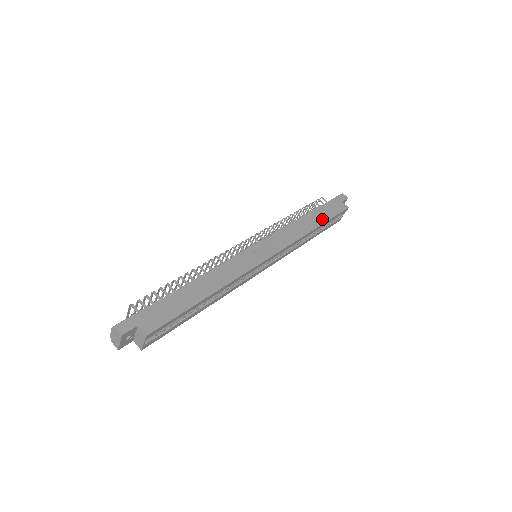
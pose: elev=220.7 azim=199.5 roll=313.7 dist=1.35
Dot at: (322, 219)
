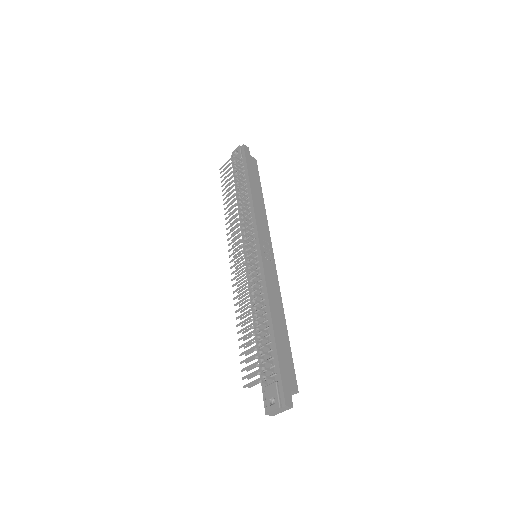
Dot at: (258, 186)
